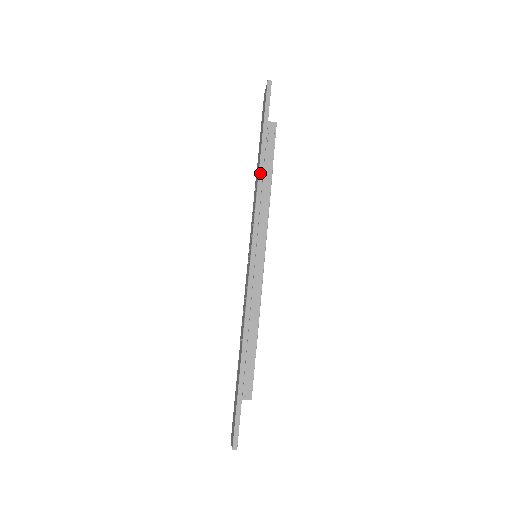
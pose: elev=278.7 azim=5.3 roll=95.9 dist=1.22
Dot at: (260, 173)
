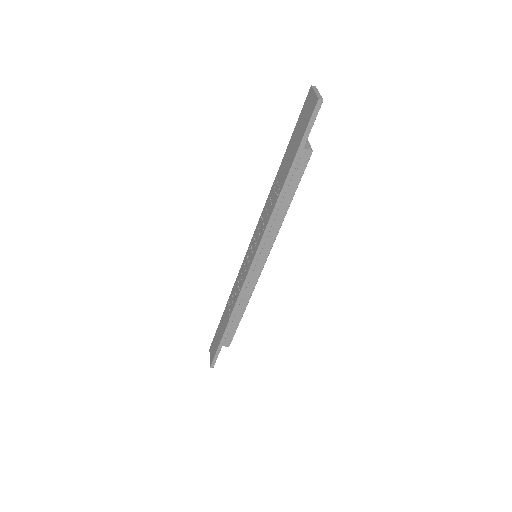
Dot at: (279, 201)
